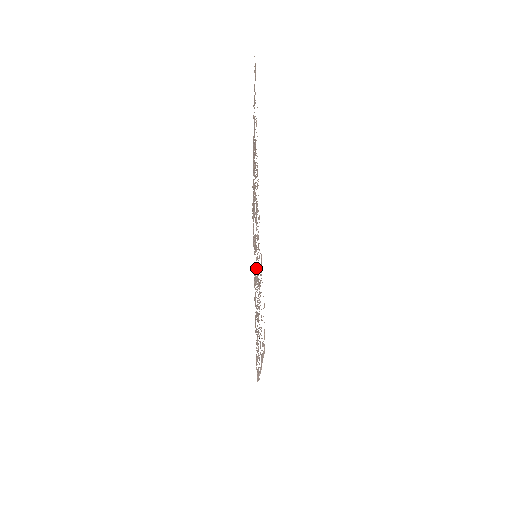
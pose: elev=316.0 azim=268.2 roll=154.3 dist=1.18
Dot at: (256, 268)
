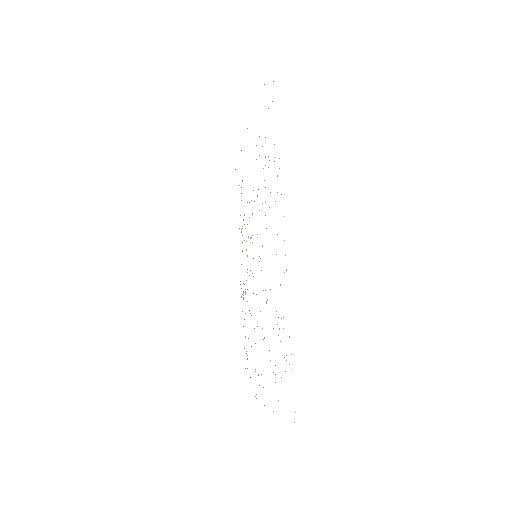
Dot at: occluded
